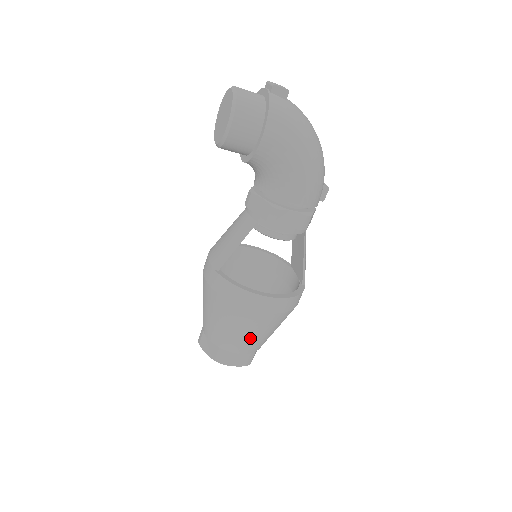
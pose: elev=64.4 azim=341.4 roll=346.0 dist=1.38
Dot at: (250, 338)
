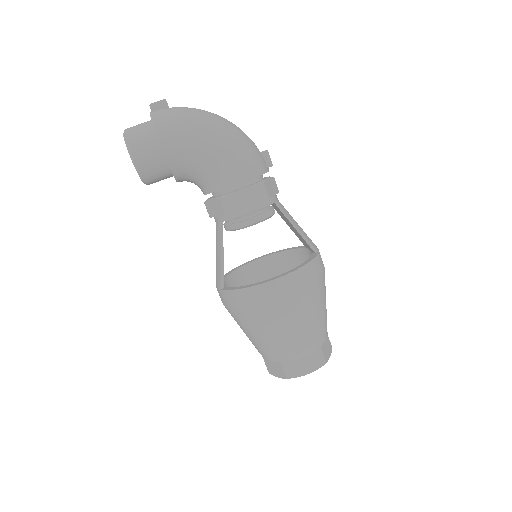
Dot at: (296, 333)
